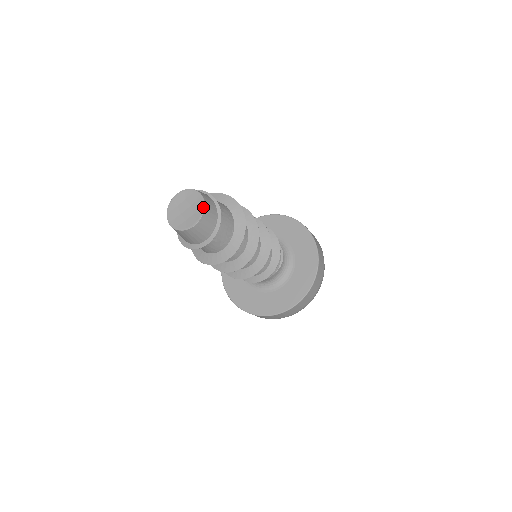
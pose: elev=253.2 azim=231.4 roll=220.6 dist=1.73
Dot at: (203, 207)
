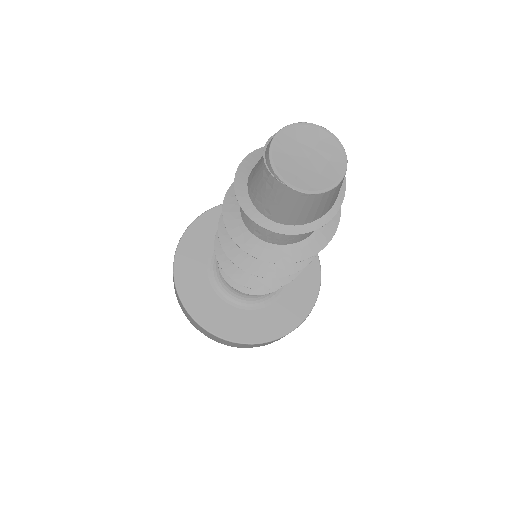
Dot at: (341, 146)
